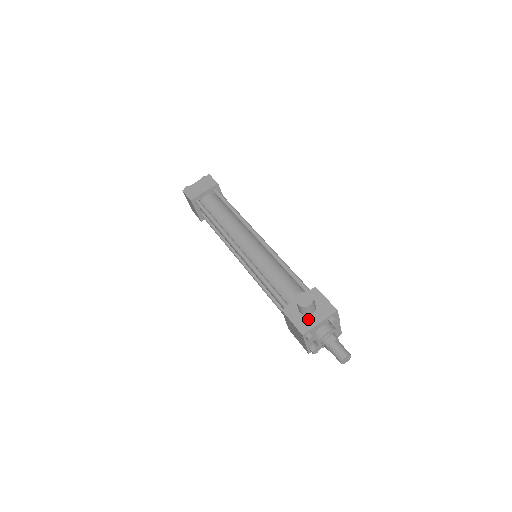
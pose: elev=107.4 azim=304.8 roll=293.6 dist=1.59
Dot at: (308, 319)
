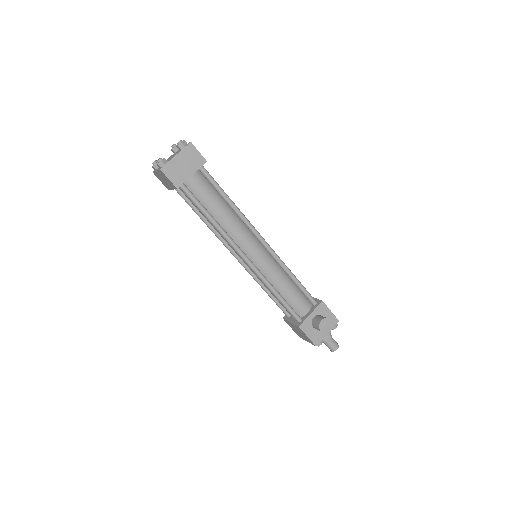
Dot at: (319, 332)
